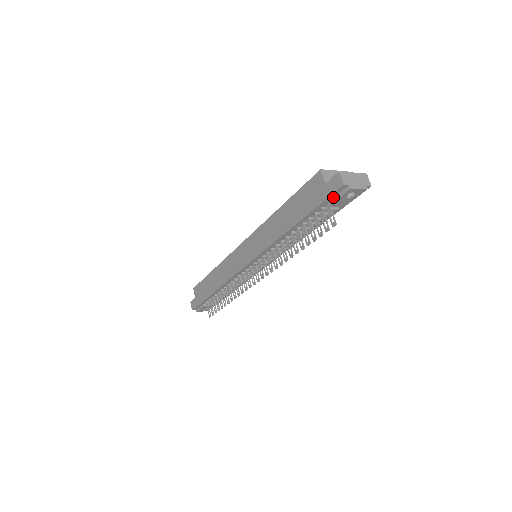
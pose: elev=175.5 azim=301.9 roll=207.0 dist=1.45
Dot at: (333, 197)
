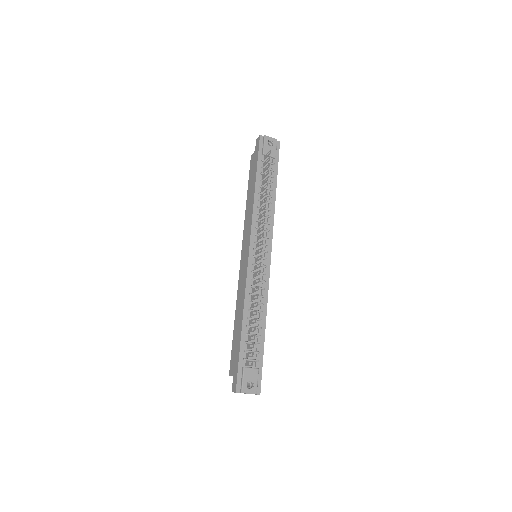
Dot at: (262, 149)
